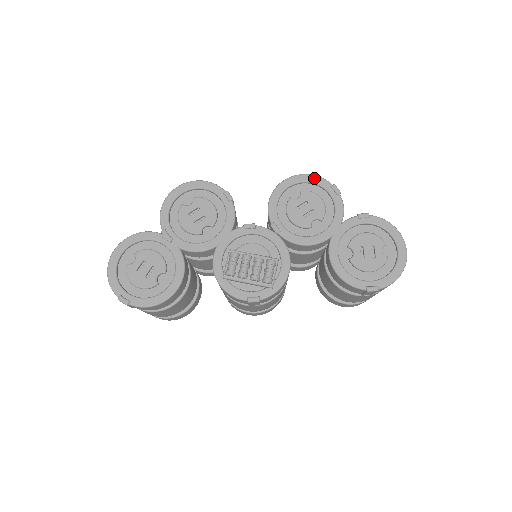
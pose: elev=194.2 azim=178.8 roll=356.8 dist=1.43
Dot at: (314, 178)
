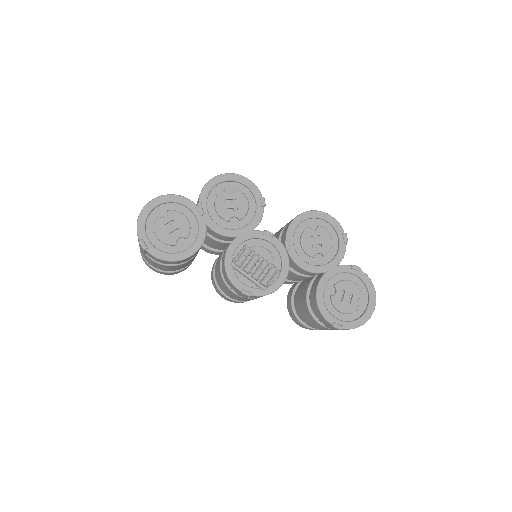
Dot at: (333, 220)
